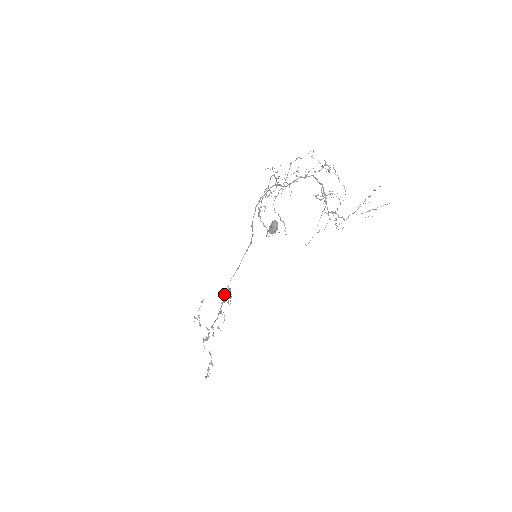
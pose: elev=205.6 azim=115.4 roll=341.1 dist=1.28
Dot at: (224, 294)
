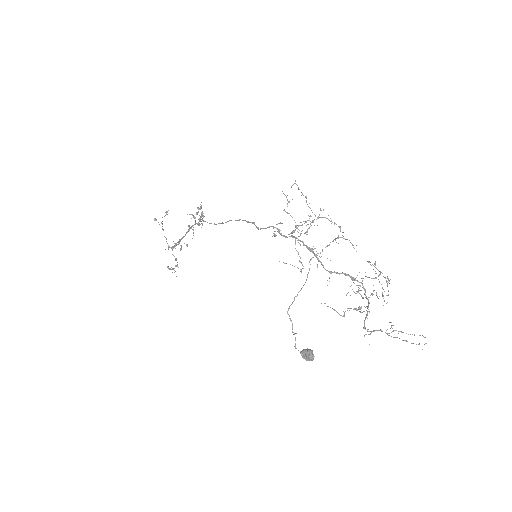
Dot at: (198, 223)
